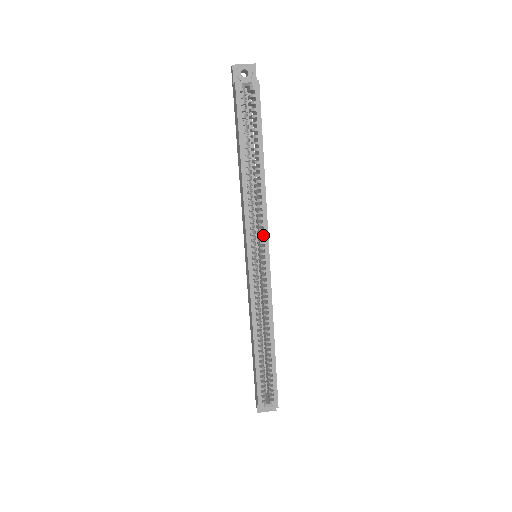
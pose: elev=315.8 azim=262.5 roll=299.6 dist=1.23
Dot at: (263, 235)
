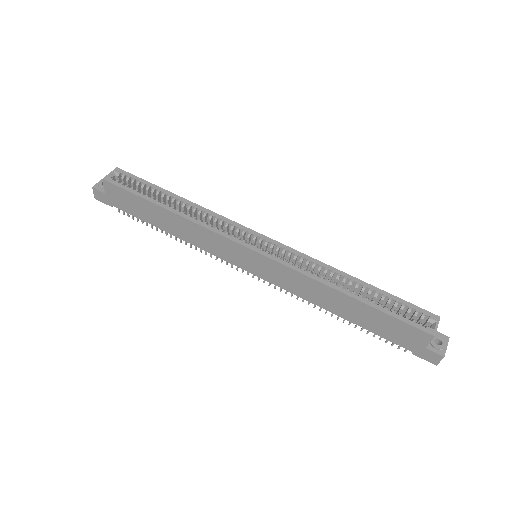
Dot at: (237, 228)
